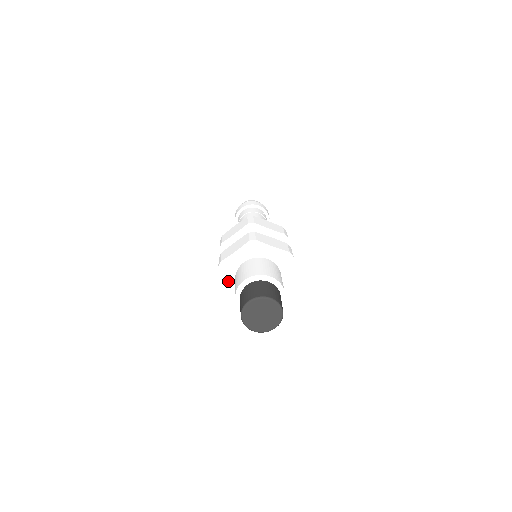
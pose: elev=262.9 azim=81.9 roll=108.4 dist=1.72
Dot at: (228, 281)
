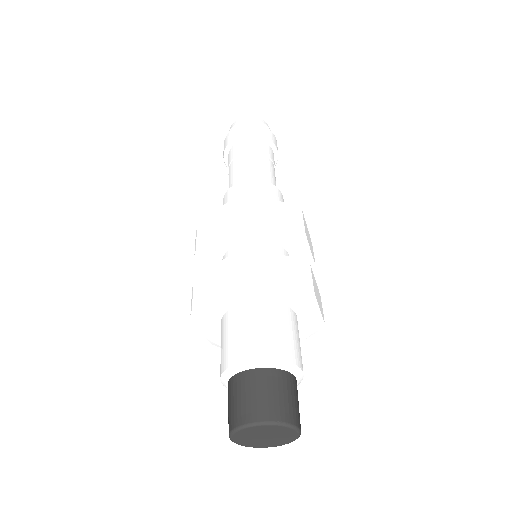
Dot at: (211, 329)
